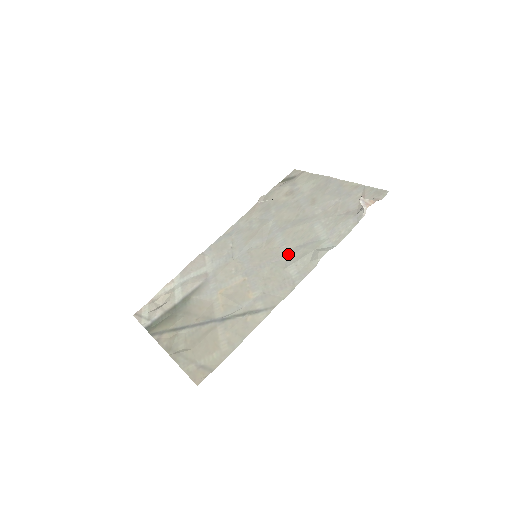
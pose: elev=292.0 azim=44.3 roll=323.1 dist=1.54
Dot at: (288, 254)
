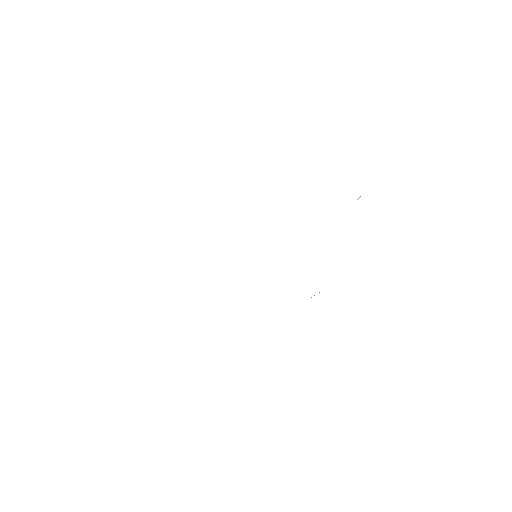
Dot at: occluded
